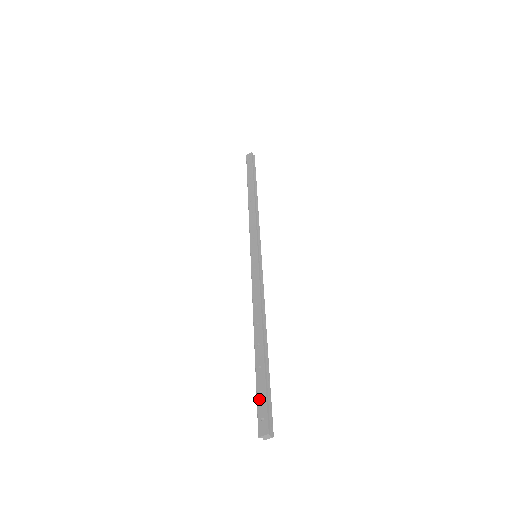
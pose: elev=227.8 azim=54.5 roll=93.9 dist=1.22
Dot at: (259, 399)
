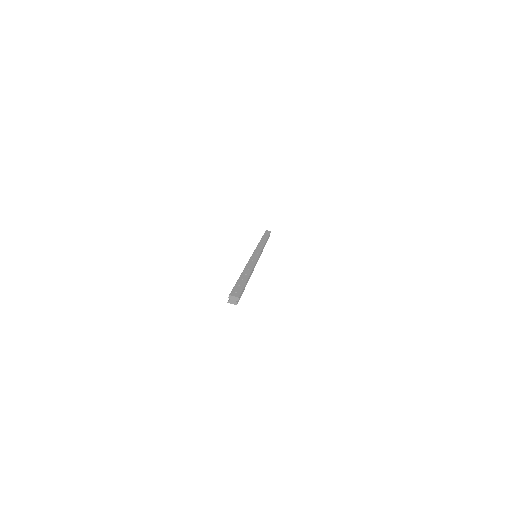
Dot at: (237, 286)
